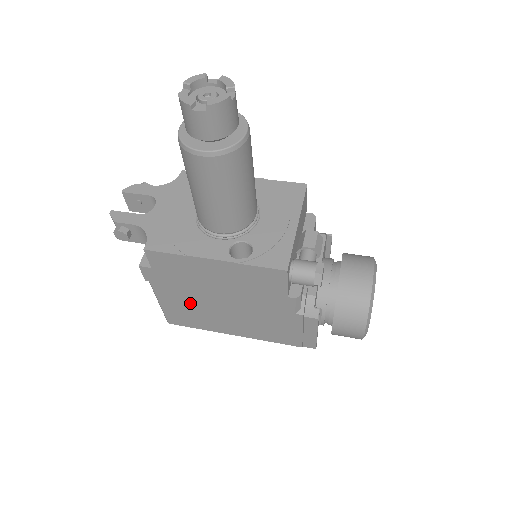
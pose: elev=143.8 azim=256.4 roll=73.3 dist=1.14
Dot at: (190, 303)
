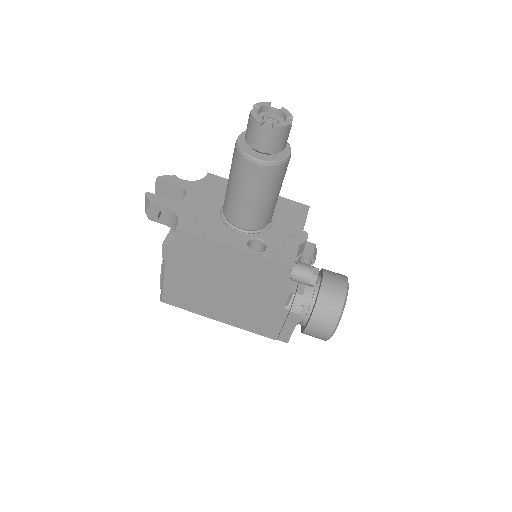
Dot at: (193, 285)
